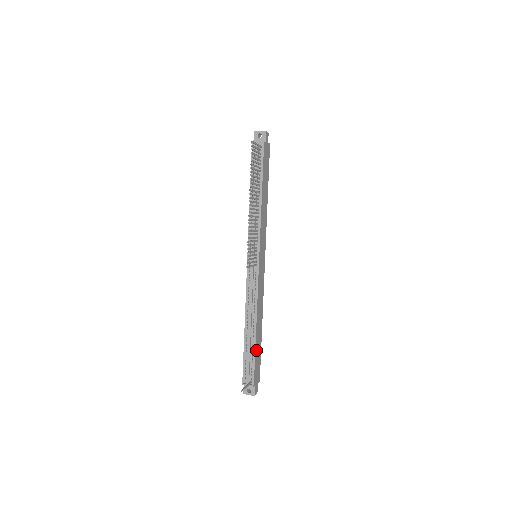
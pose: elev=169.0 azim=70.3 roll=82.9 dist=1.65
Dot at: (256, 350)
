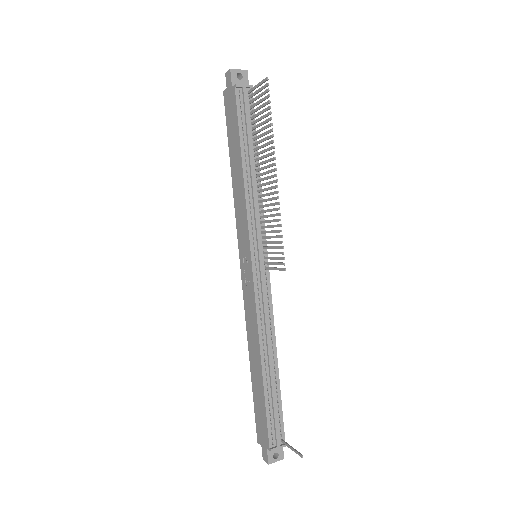
Dot at: (278, 392)
